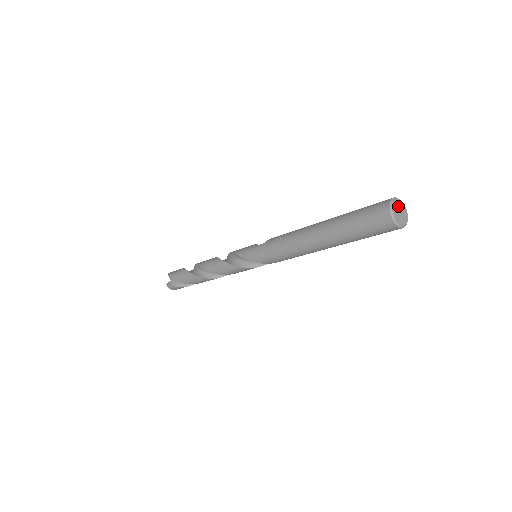
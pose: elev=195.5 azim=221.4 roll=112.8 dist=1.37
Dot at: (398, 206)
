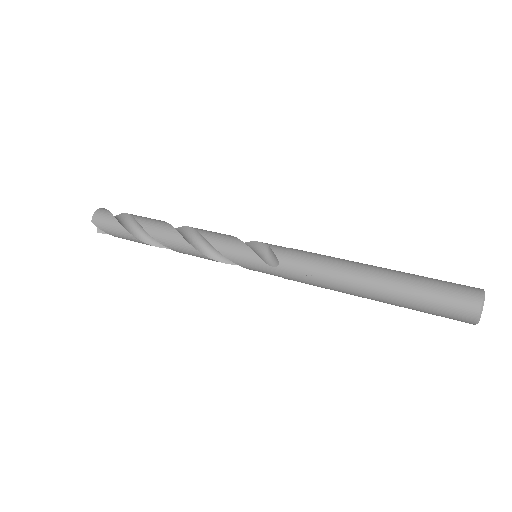
Dot at: (482, 306)
